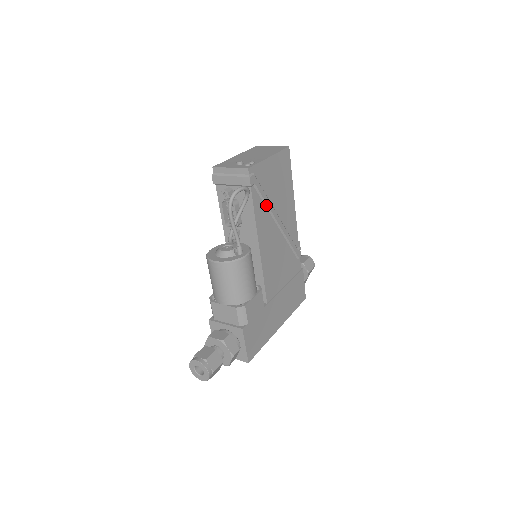
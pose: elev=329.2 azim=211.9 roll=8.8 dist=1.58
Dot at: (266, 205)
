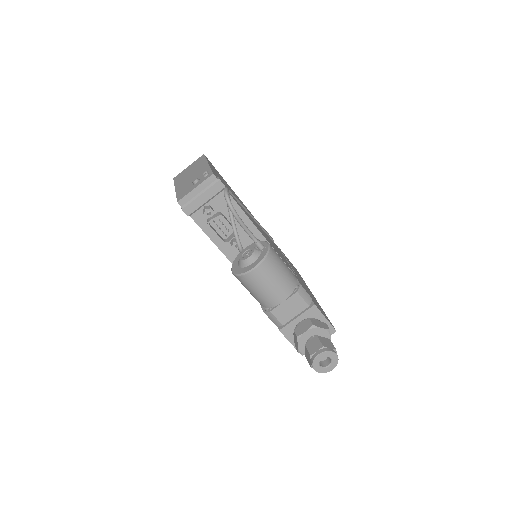
Dot at: (238, 202)
